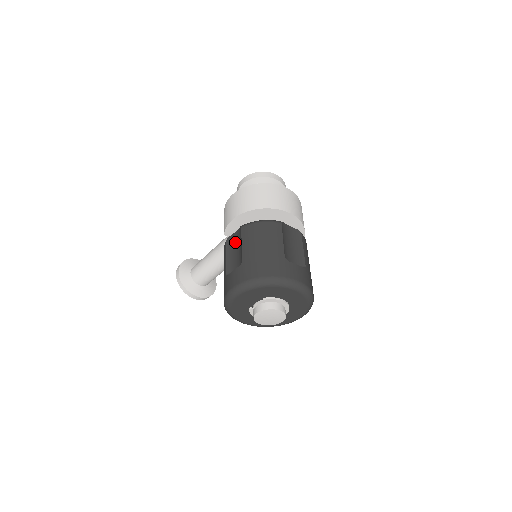
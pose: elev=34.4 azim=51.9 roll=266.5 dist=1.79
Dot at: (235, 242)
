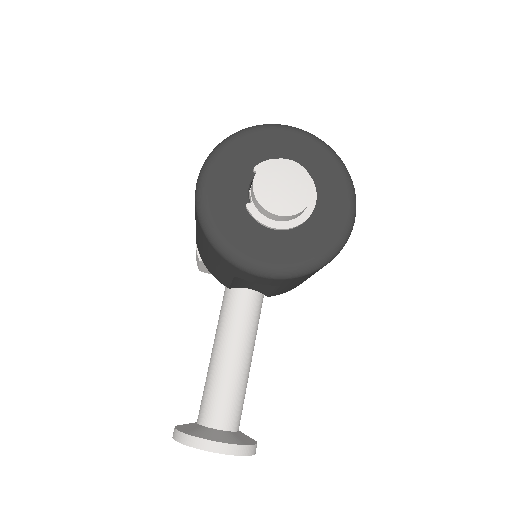
Dot at: occluded
